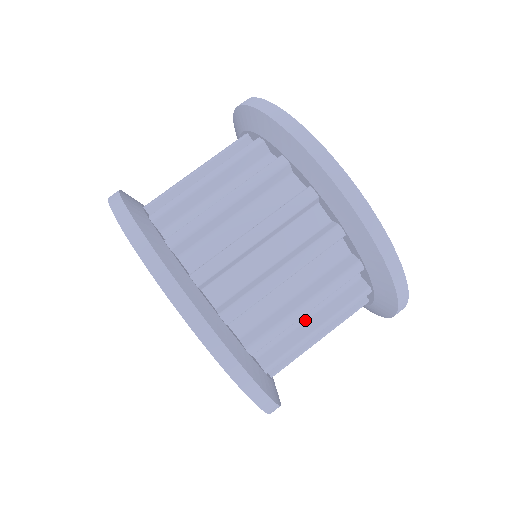
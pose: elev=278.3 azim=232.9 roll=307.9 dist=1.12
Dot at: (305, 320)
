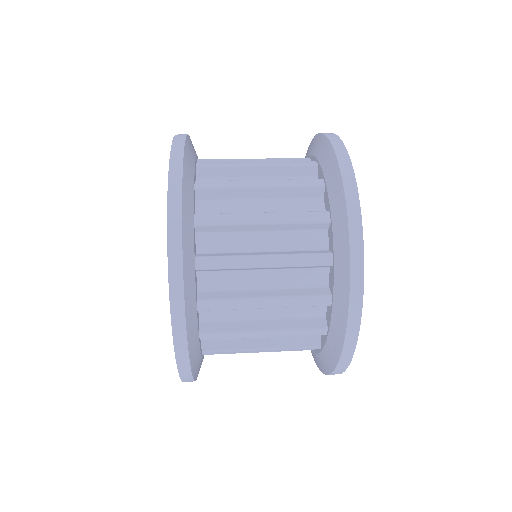
Dot at: occluded
